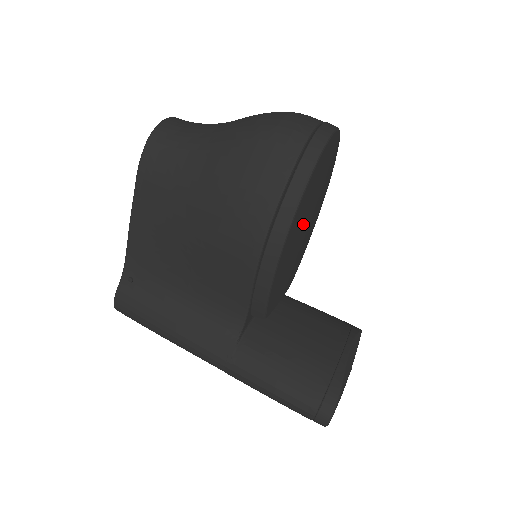
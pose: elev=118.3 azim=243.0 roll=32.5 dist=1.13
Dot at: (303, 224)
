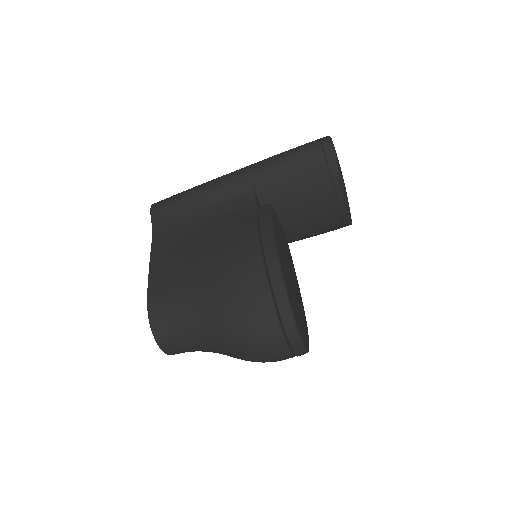
Dot at: (298, 295)
